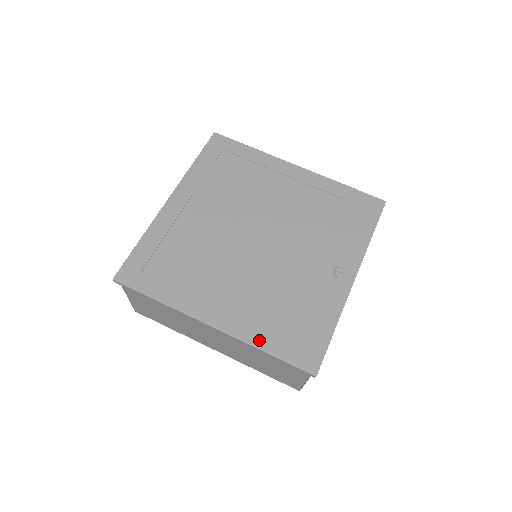
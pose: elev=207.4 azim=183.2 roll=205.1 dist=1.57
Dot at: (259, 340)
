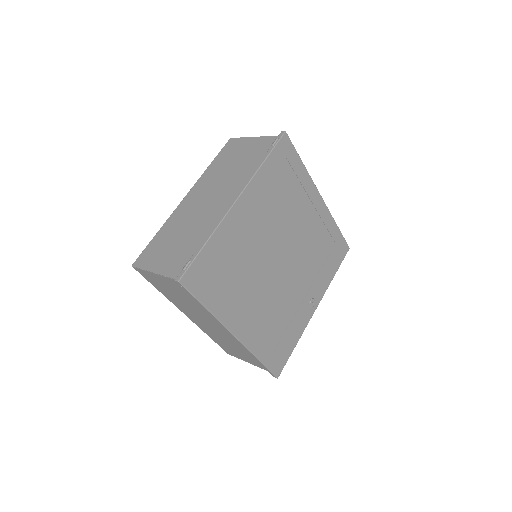
Dot at: (258, 351)
